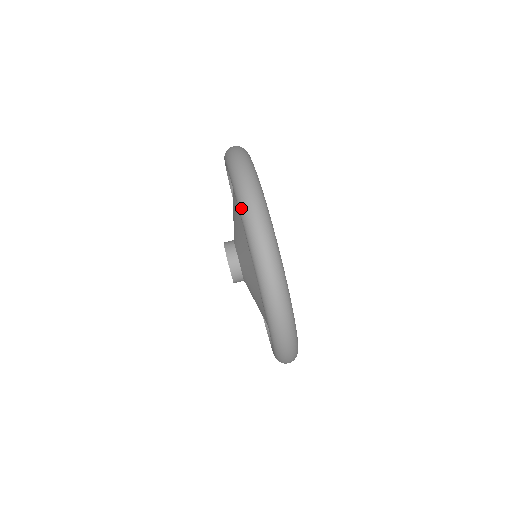
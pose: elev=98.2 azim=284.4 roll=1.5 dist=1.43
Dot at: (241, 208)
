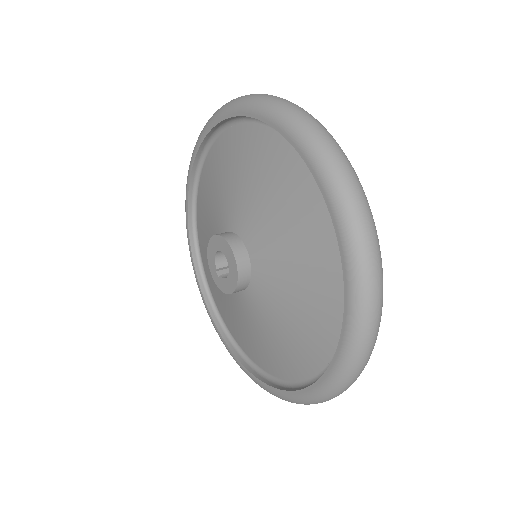
Dot at: (187, 179)
